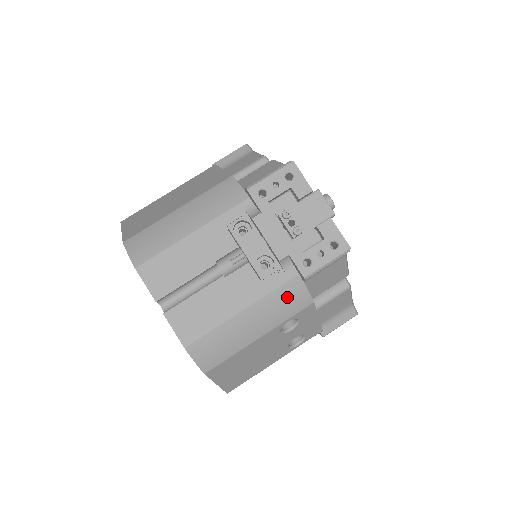
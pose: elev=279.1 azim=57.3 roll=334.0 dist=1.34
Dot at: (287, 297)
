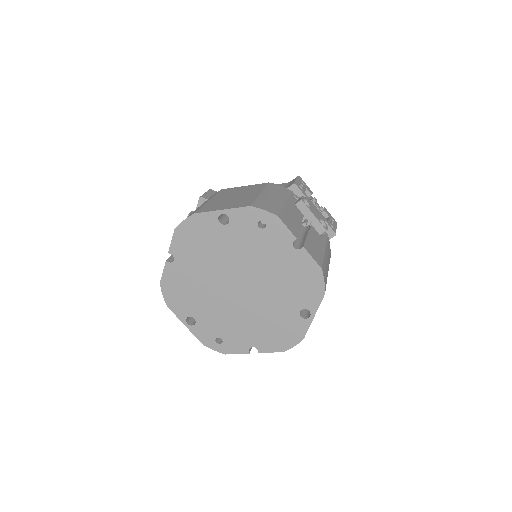
Dot at: (329, 248)
